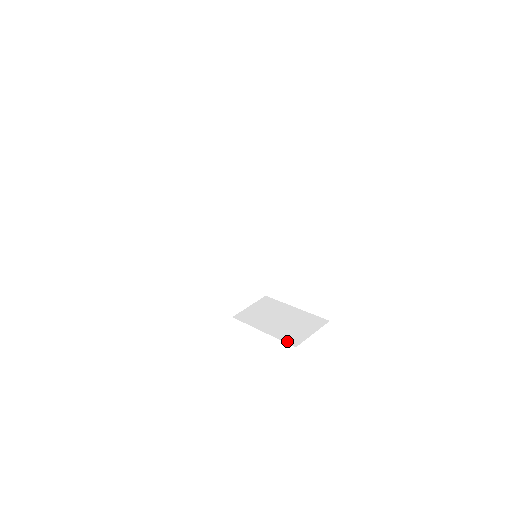
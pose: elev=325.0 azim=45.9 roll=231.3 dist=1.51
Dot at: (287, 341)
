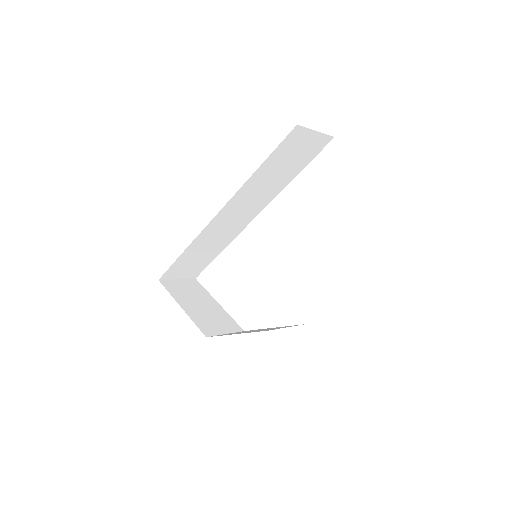
Dot at: occluded
